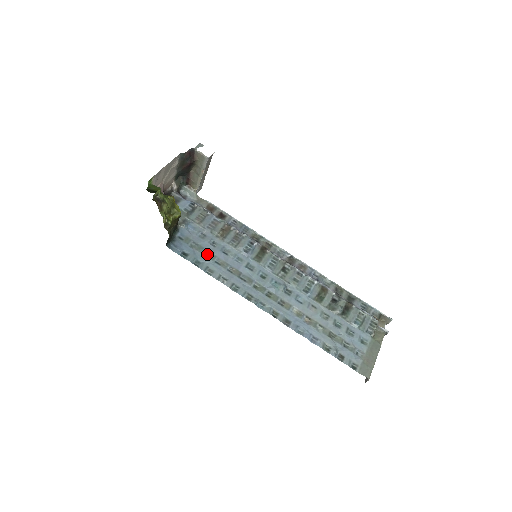
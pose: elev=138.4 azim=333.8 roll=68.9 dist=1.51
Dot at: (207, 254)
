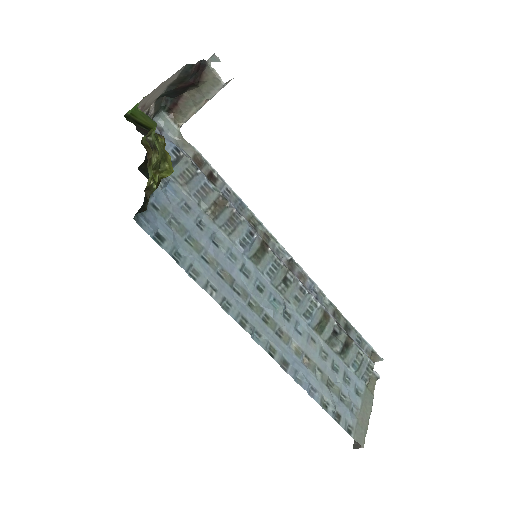
Dot at: (191, 242)
